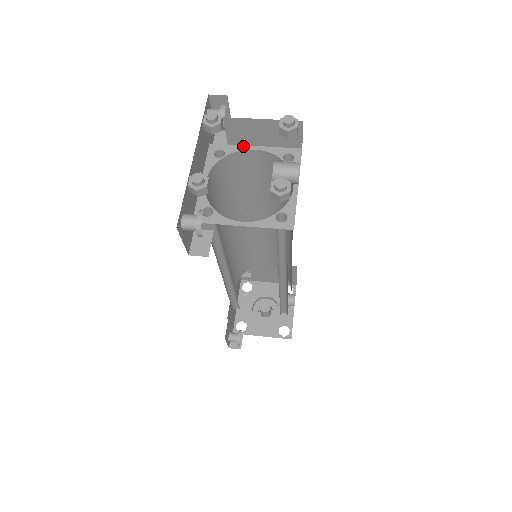
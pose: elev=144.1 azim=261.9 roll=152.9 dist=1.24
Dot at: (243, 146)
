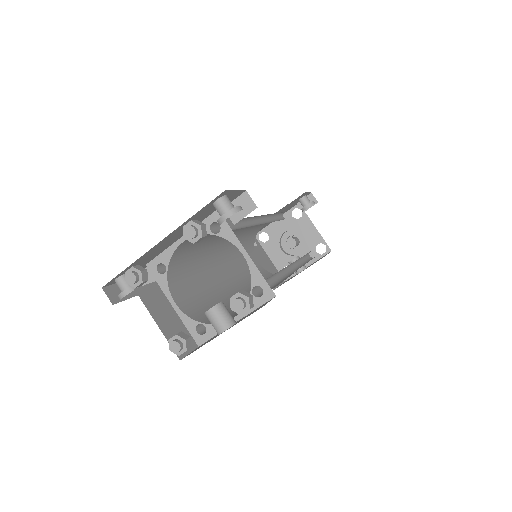
Dot at: (238, 241)
